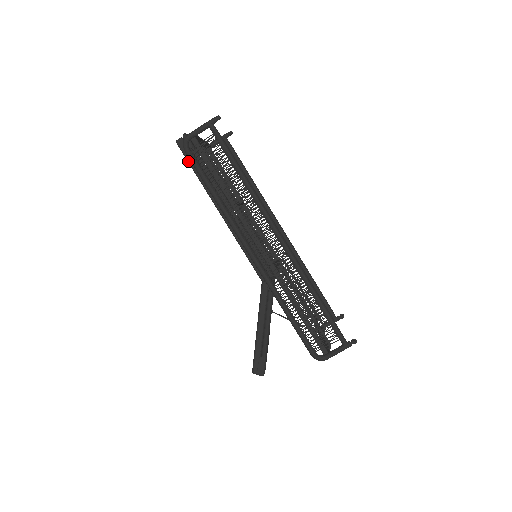
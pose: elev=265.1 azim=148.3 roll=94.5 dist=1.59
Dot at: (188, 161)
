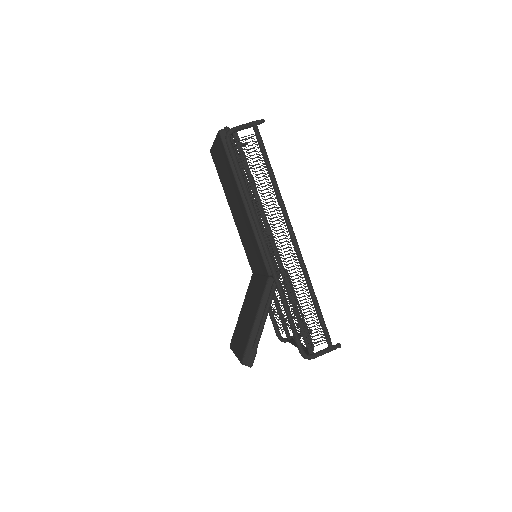
Dot at: (226, 151)
